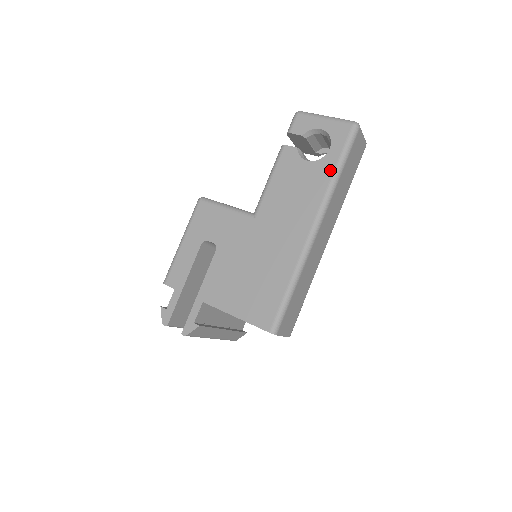
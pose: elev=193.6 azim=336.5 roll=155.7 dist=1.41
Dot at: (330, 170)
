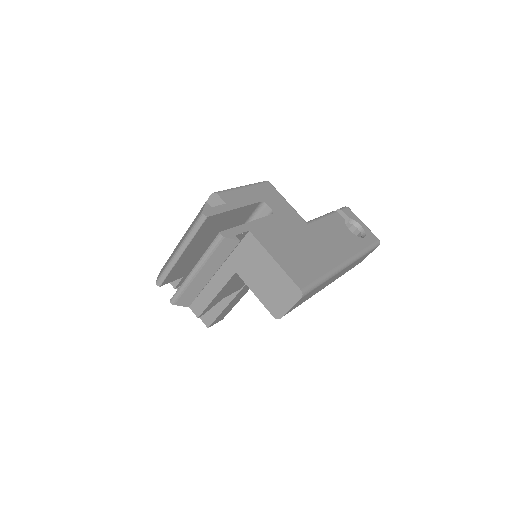
Dot at: (363, 246)
